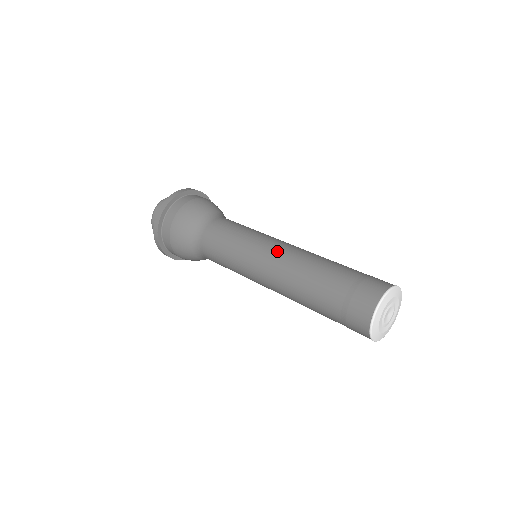
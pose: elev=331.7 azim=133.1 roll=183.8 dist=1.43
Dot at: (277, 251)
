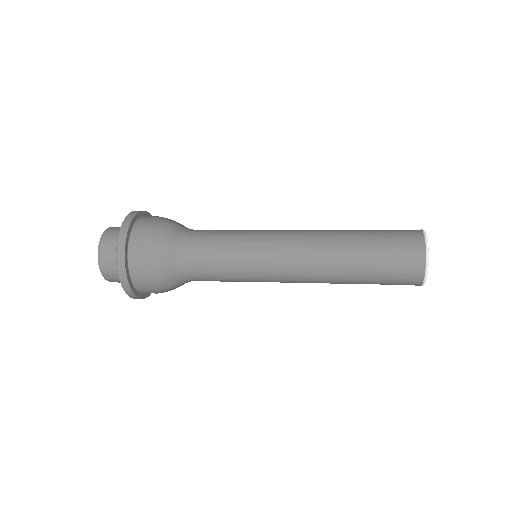
Dot at: (294, 237)
